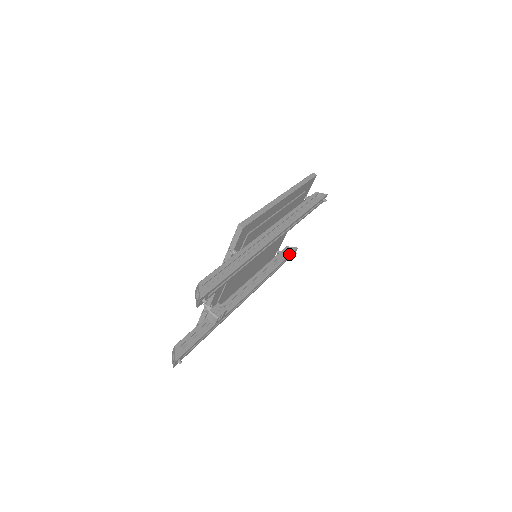
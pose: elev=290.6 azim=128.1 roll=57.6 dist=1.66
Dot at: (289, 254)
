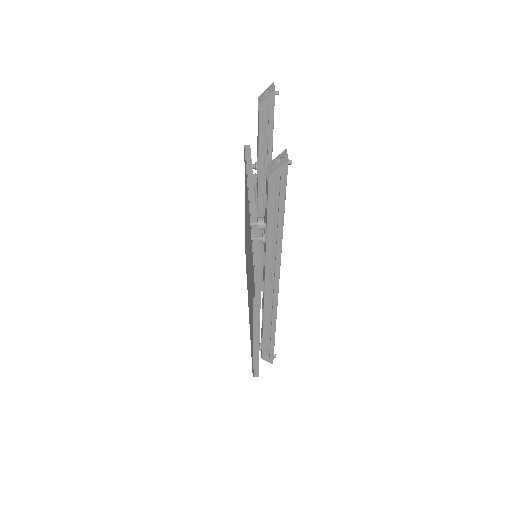
Dot at: occluded
